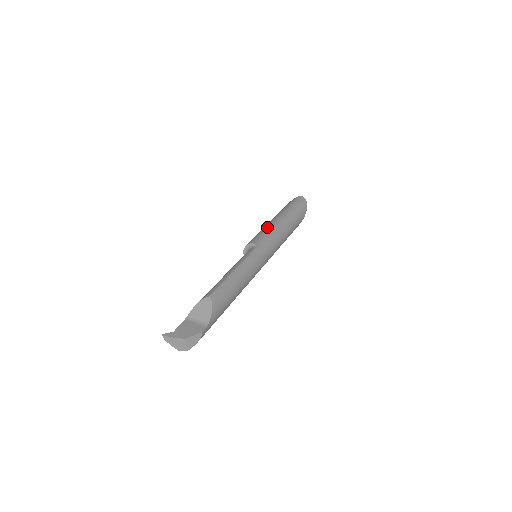
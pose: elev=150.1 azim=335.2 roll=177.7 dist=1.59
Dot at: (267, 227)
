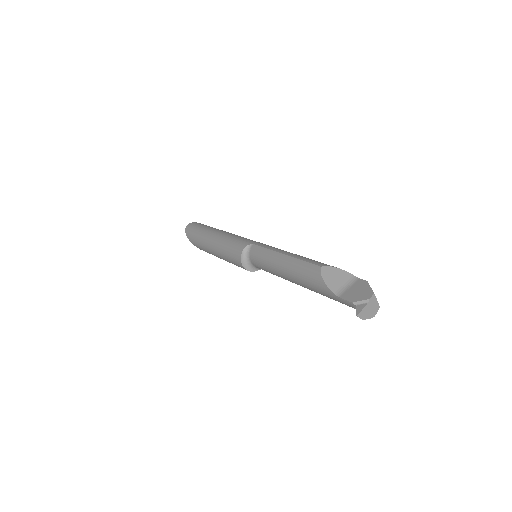
Dot at: (223, 241)
